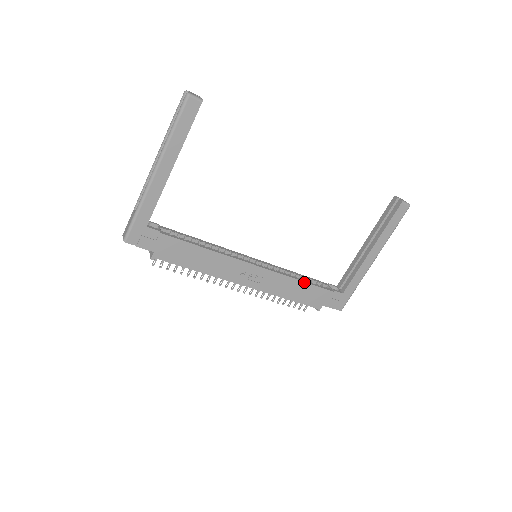
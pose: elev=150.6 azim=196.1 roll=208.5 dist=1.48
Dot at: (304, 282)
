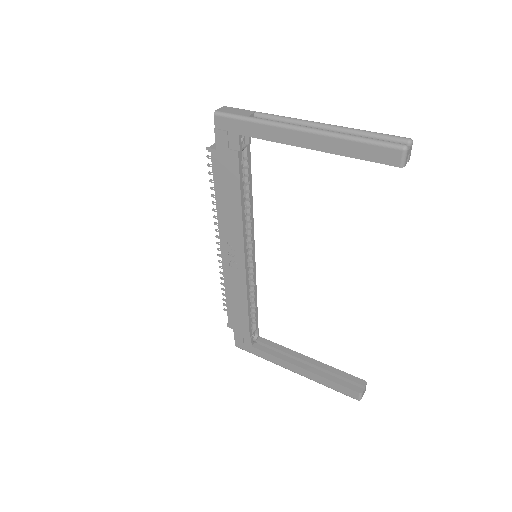
Dot at: (248, 309)
